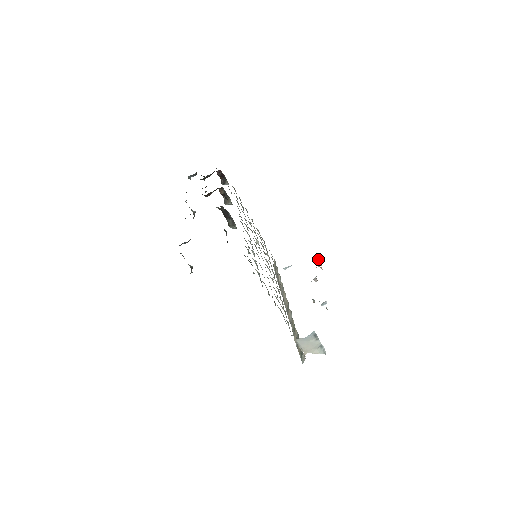
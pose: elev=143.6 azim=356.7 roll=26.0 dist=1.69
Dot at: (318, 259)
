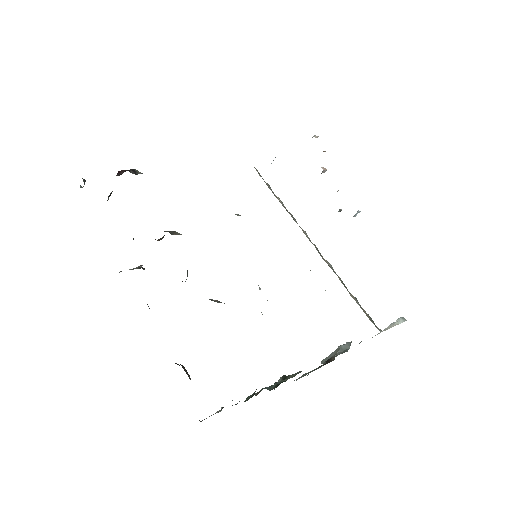
Dot at: occluded
